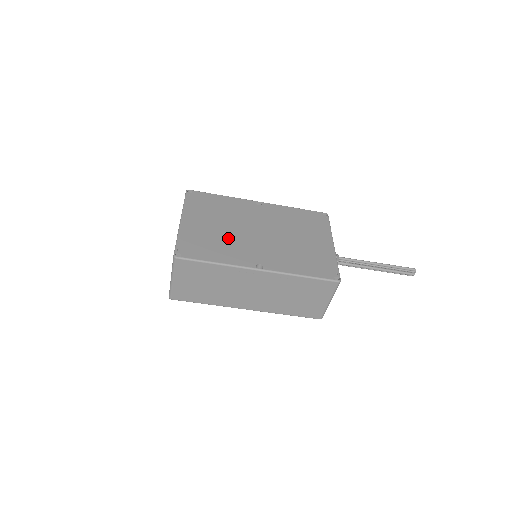
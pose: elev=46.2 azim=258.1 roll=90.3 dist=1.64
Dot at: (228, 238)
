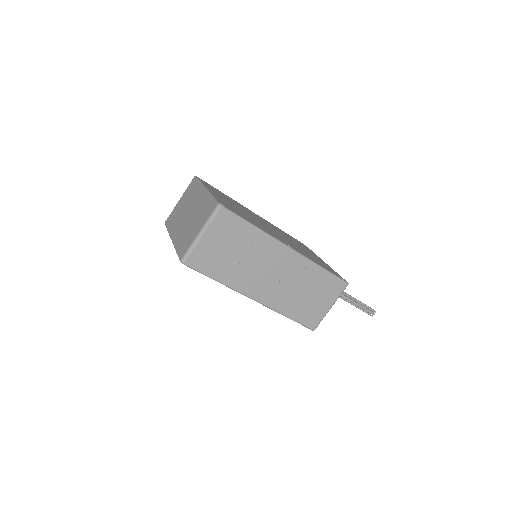
Dot at: (252, 218)
